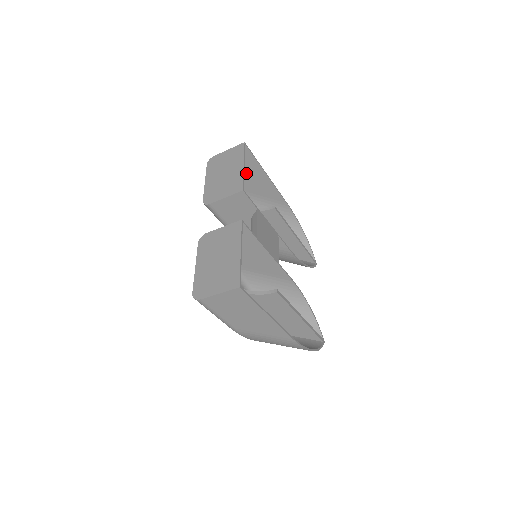
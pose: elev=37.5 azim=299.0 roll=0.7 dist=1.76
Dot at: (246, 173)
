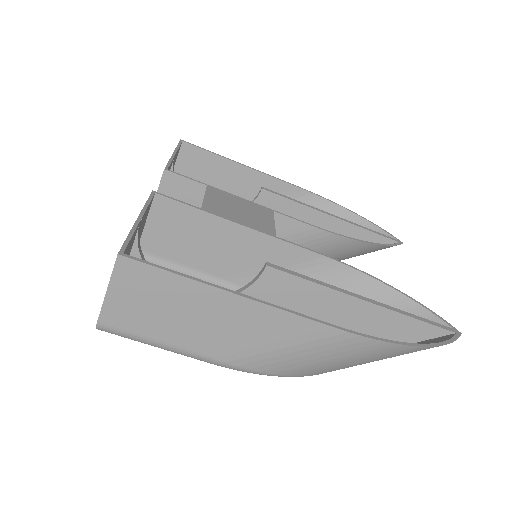
Dot at: (216, 179)
